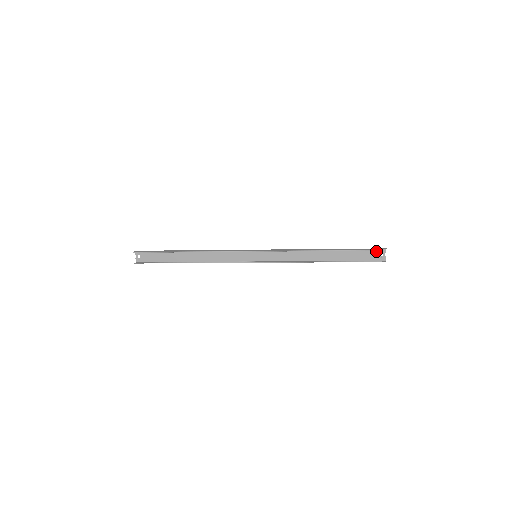
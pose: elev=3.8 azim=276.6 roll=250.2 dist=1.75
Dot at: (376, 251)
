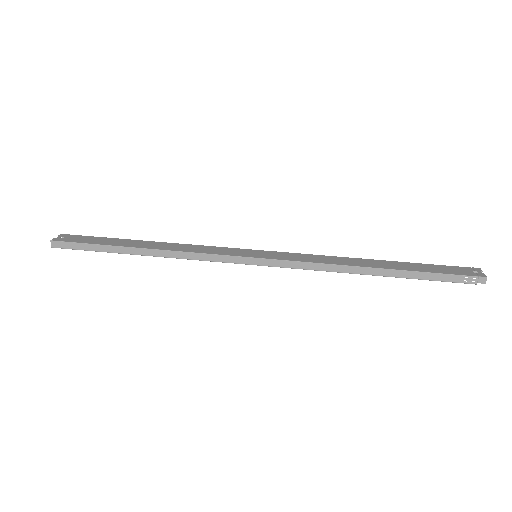
Dot at: (467, 274)
